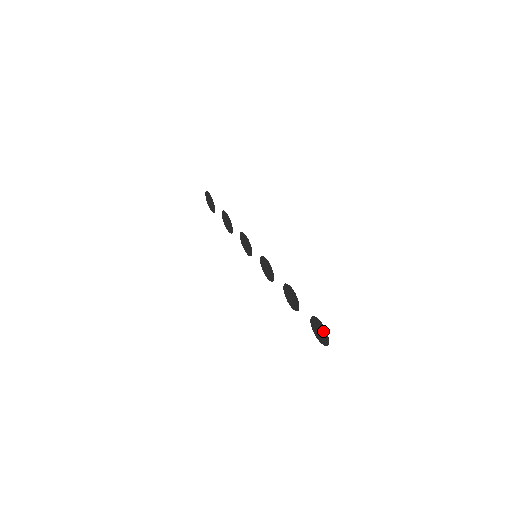
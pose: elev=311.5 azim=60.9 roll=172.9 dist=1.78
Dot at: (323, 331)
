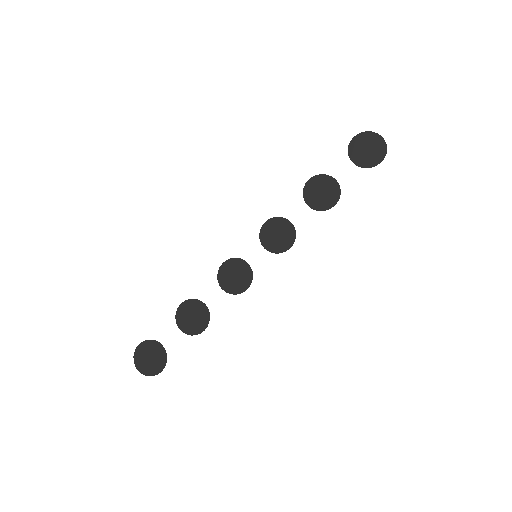
Dot at: (367, 139)
